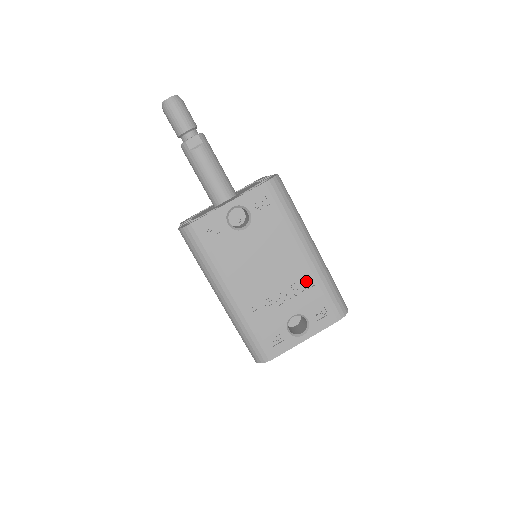
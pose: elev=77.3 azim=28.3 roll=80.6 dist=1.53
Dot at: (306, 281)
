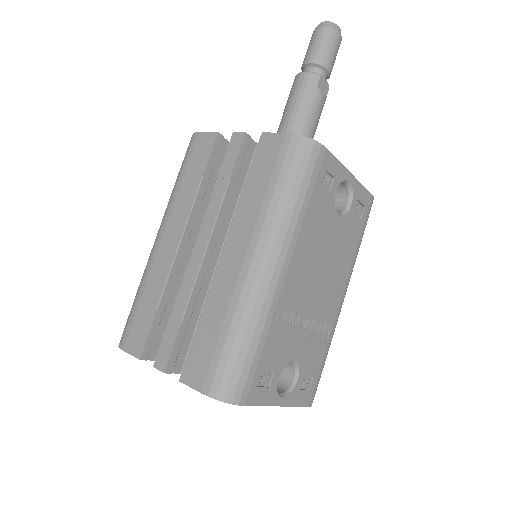
Dot at: (324, 330)
